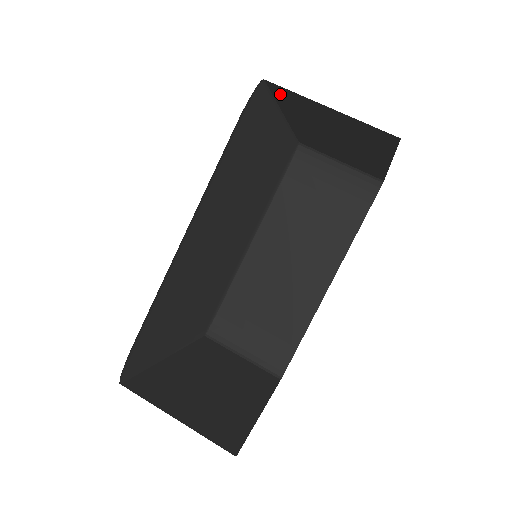
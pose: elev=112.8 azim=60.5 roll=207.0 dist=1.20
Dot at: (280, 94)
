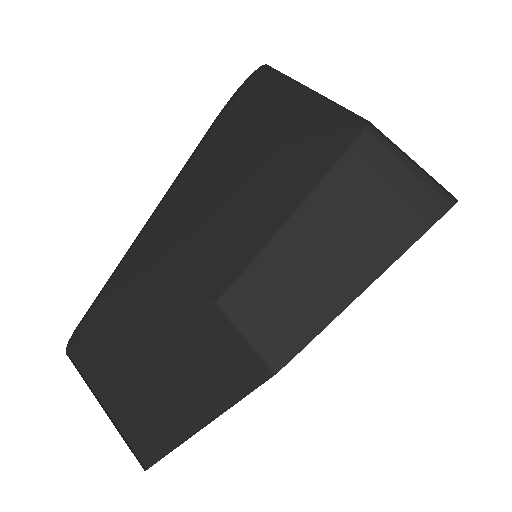
Dot at: occluded
